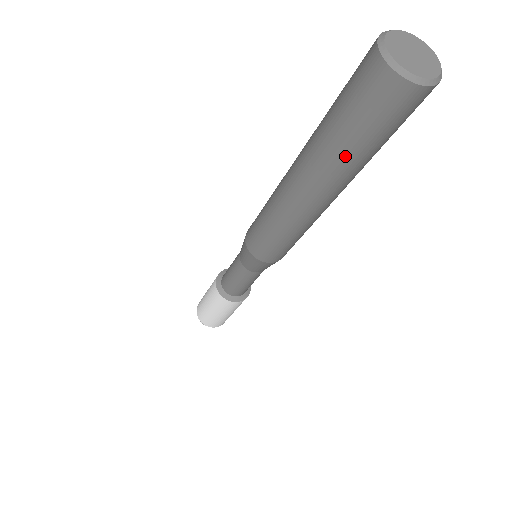
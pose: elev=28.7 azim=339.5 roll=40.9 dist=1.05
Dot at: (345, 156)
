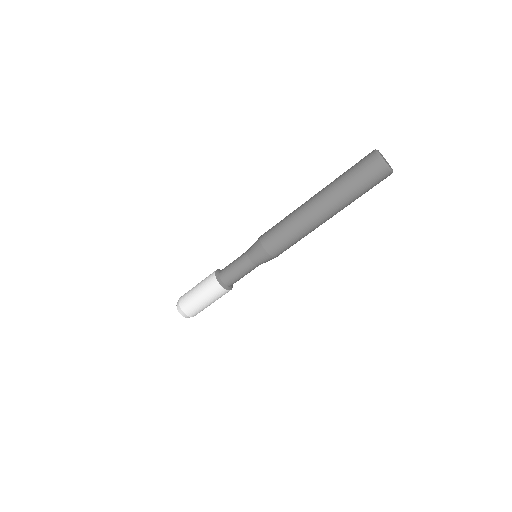
Dot at: (343, 188)
